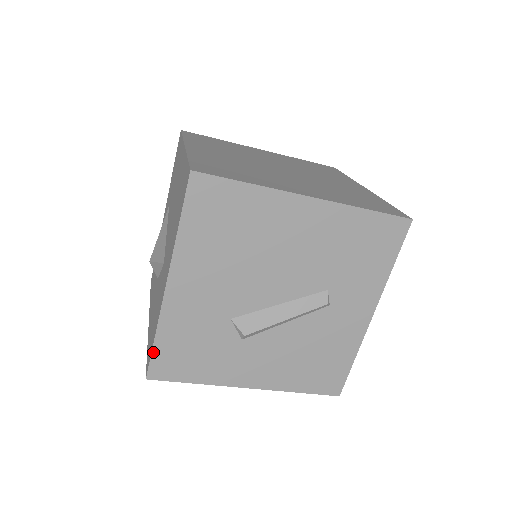
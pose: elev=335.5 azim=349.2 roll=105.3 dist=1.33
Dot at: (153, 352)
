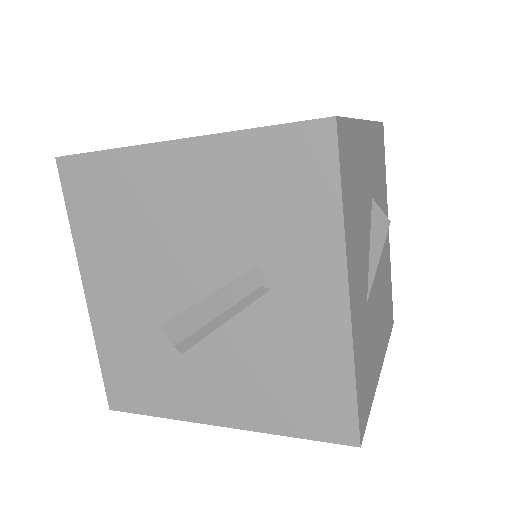
Dot at: (104, 375)
